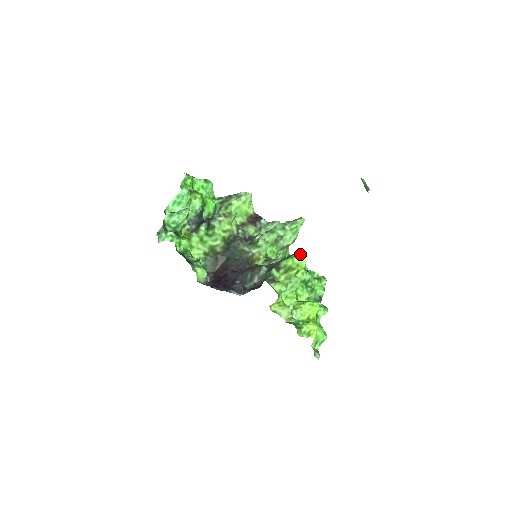
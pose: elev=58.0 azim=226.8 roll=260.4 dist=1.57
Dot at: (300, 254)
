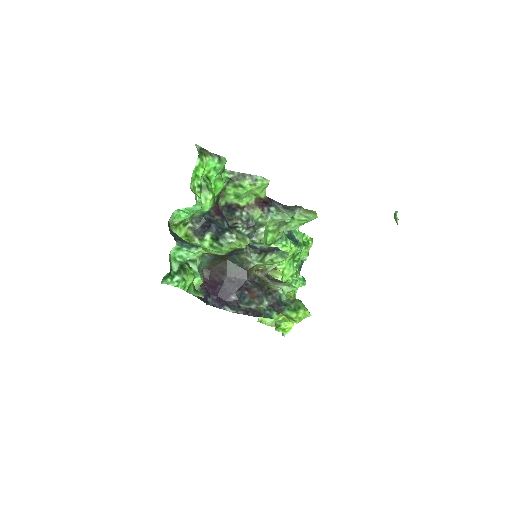
Dot at: (306, 311)
